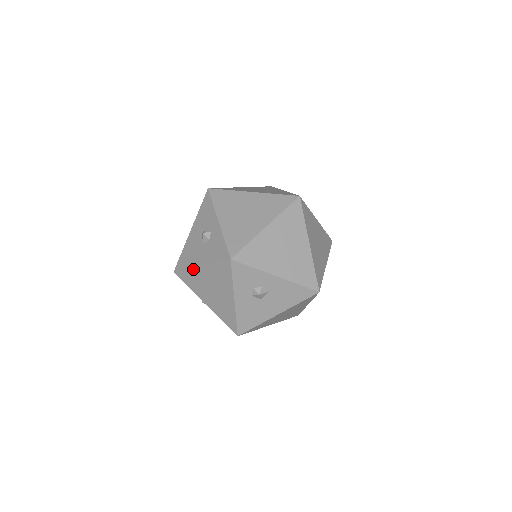
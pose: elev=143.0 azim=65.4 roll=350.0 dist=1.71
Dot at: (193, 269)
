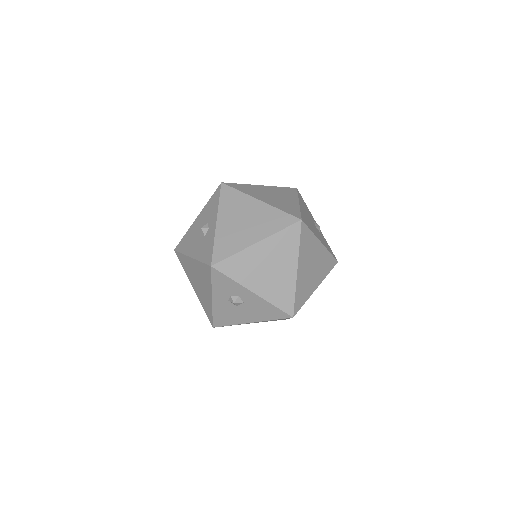
Dot at: (186, 256)
